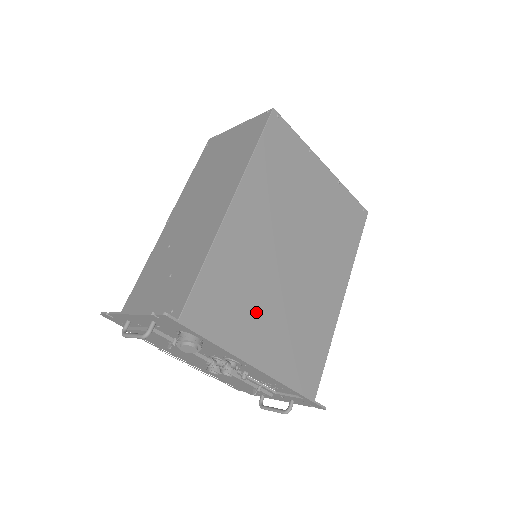
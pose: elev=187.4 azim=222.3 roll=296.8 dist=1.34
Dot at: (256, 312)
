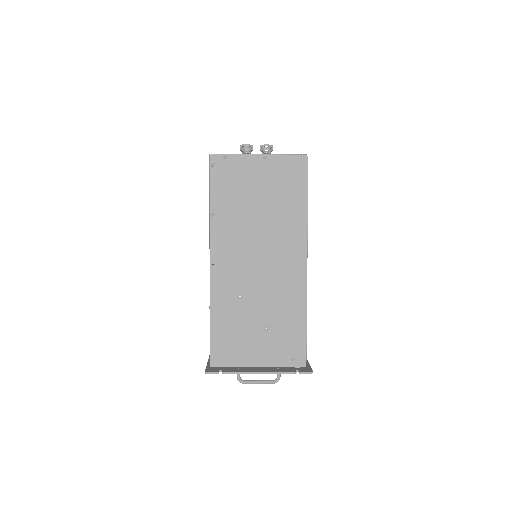
Dot at: occluded
